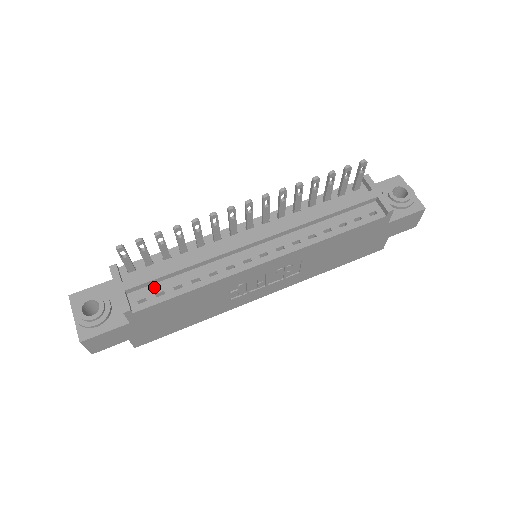
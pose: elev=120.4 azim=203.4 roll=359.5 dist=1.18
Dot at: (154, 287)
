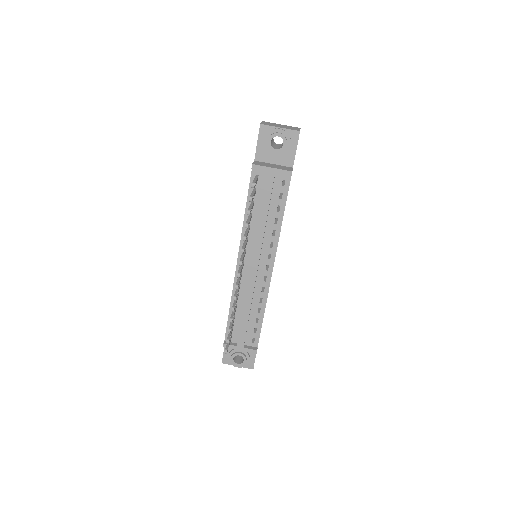
Dot at: (249, 331)
